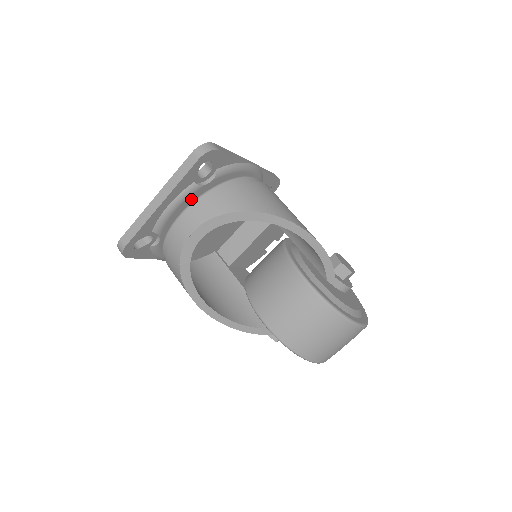
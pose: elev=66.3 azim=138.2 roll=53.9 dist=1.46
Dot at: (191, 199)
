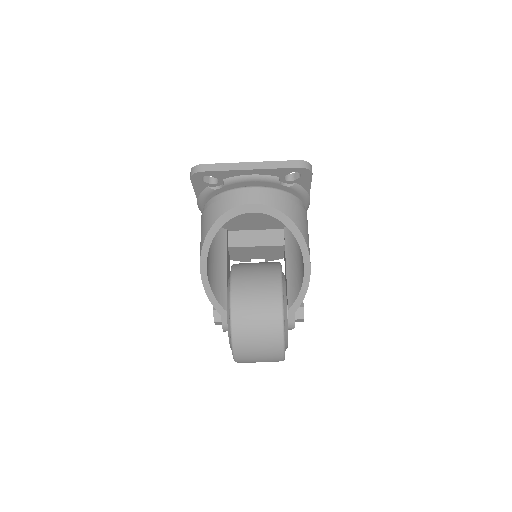
Dot at: (265, 184)
